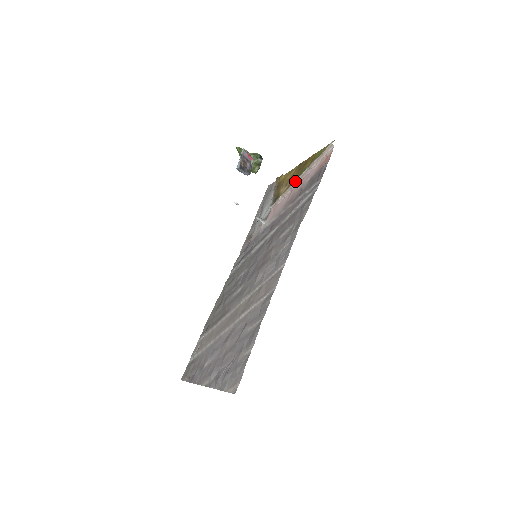
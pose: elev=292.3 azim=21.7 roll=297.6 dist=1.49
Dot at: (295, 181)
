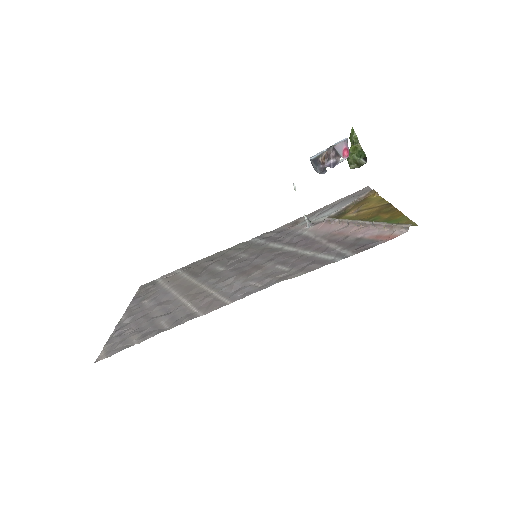
Dot at: (356, 221)
